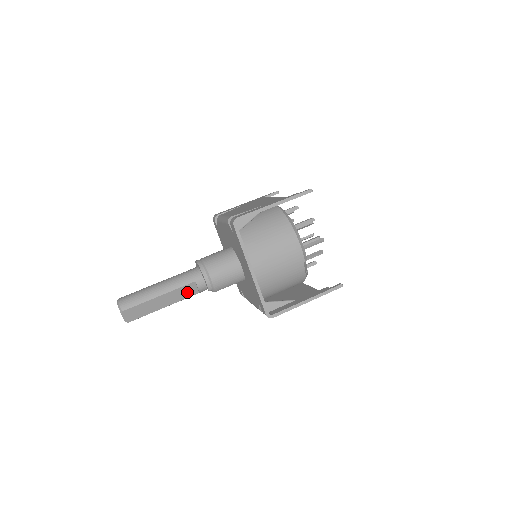
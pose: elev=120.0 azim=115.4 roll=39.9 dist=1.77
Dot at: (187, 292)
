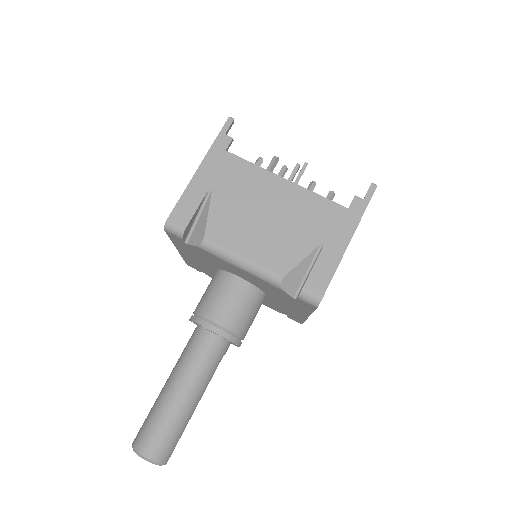
Dot at: occluded
